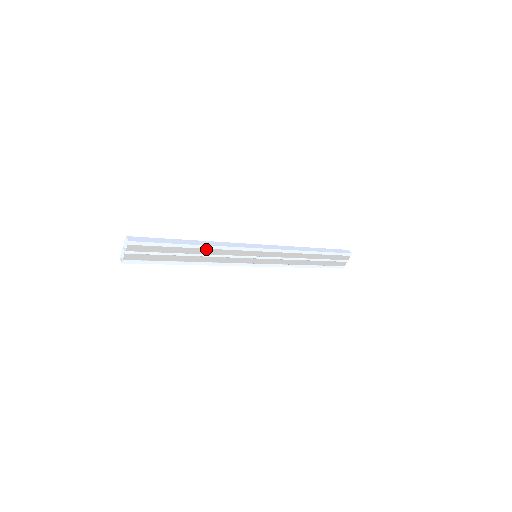
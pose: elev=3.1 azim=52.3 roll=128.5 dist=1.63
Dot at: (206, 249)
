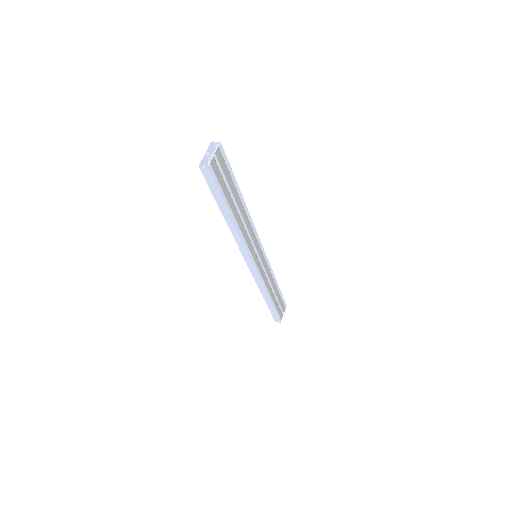
Dot at: (244, 211)
